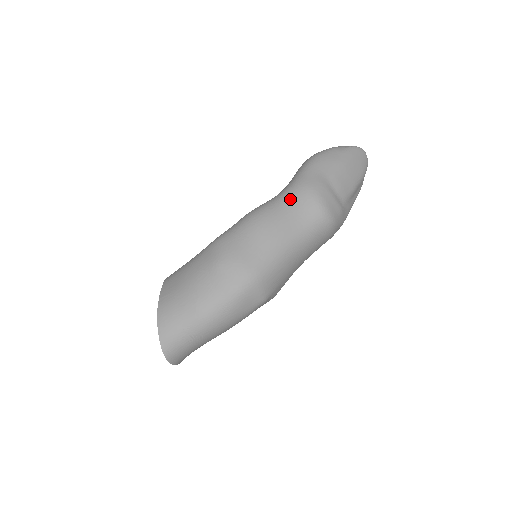
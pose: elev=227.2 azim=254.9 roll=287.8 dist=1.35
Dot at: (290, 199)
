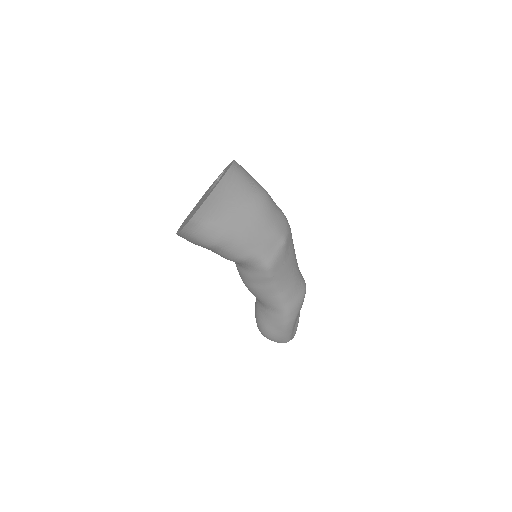
Dot at: occluded
